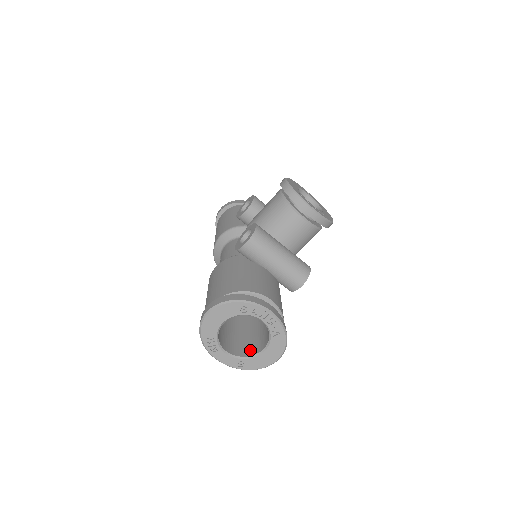
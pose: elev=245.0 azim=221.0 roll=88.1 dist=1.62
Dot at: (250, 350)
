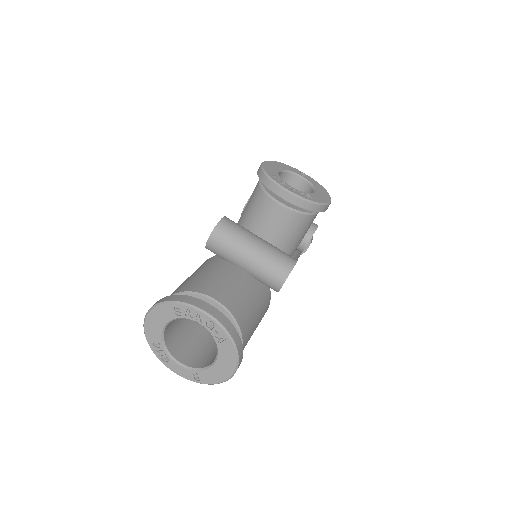
Dot at: (208, 361)
